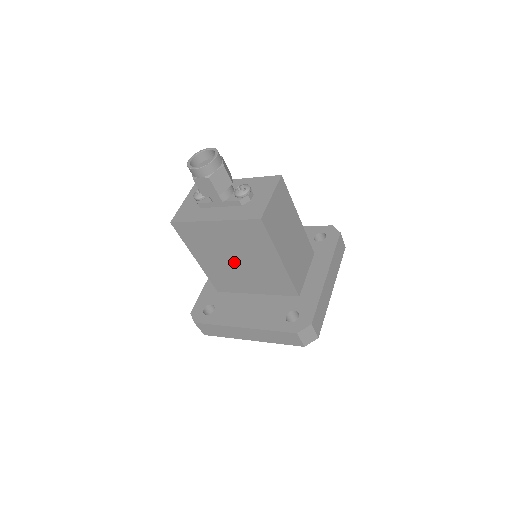
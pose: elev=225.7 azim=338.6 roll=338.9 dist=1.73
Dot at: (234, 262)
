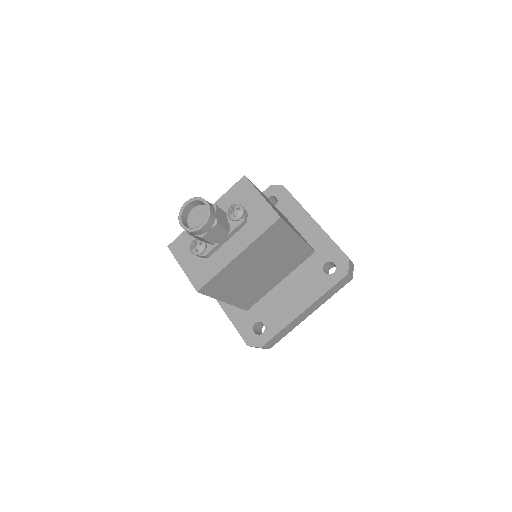
Dot at: (260, 273)
